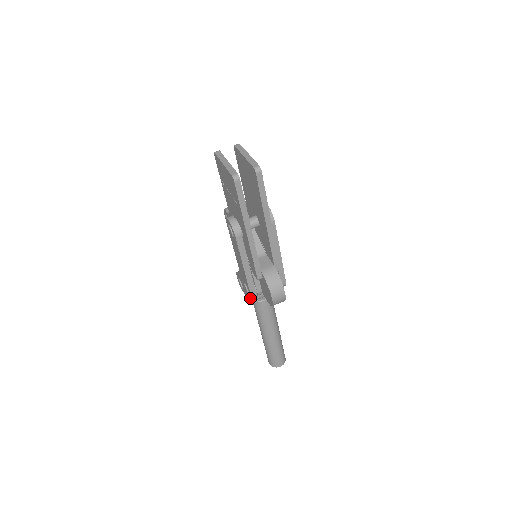
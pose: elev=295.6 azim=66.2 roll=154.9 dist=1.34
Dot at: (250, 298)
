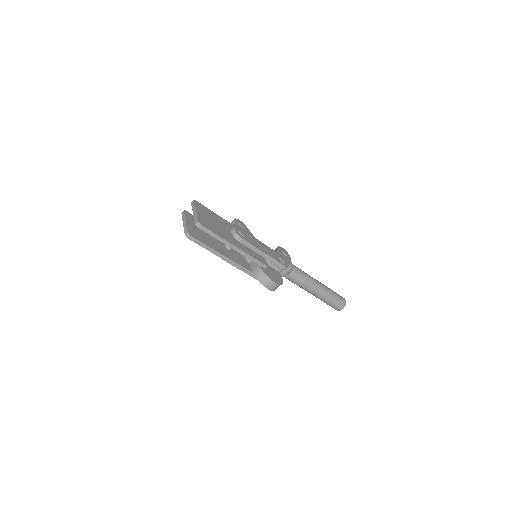
Dot at: occluded
